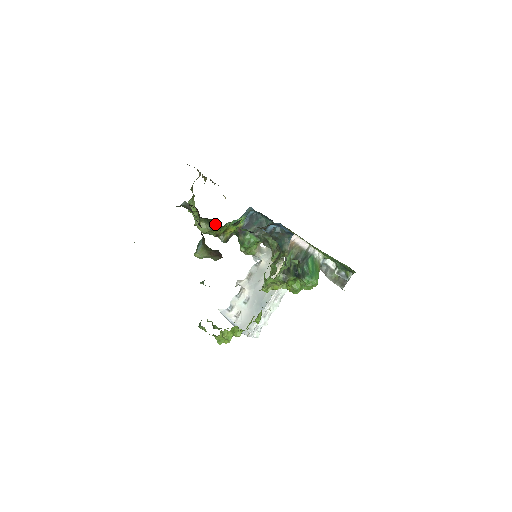
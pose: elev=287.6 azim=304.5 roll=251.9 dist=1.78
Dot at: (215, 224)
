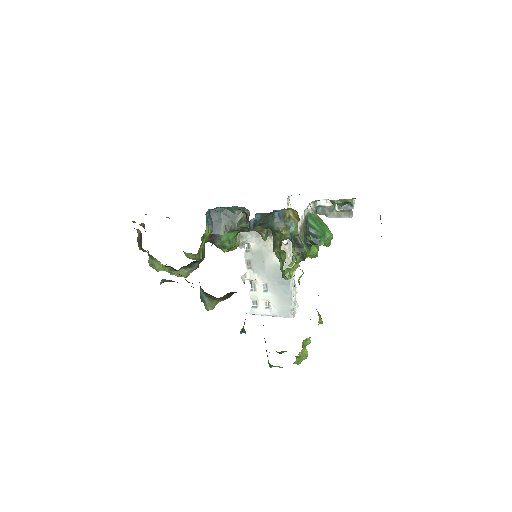
Dot at: (196, 263)
